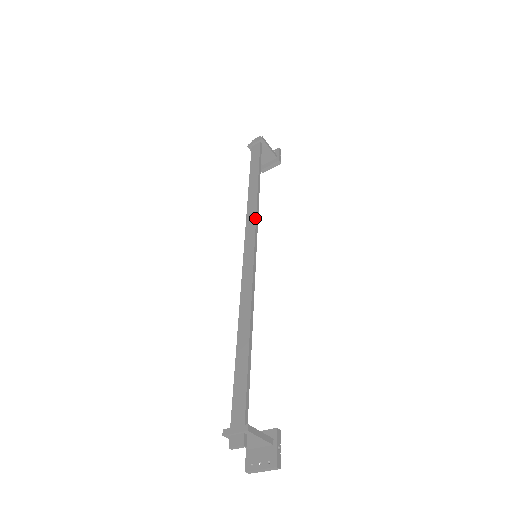
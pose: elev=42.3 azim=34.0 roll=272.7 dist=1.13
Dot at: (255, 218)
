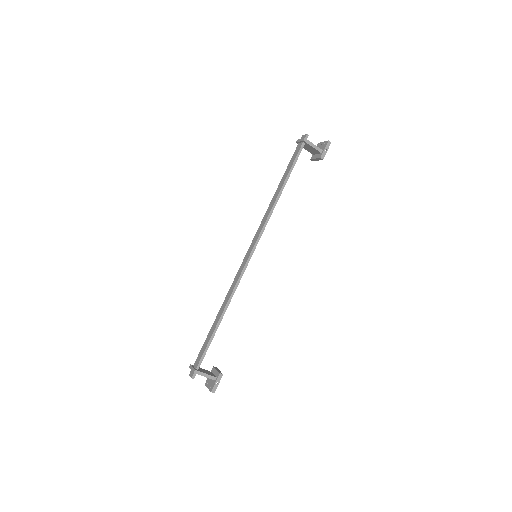
Dot at: (262, 227)
